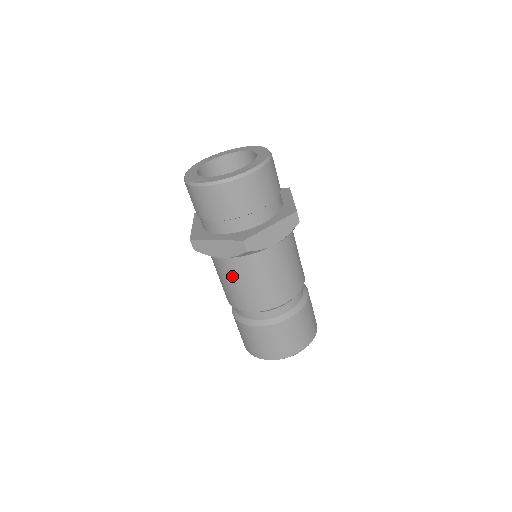
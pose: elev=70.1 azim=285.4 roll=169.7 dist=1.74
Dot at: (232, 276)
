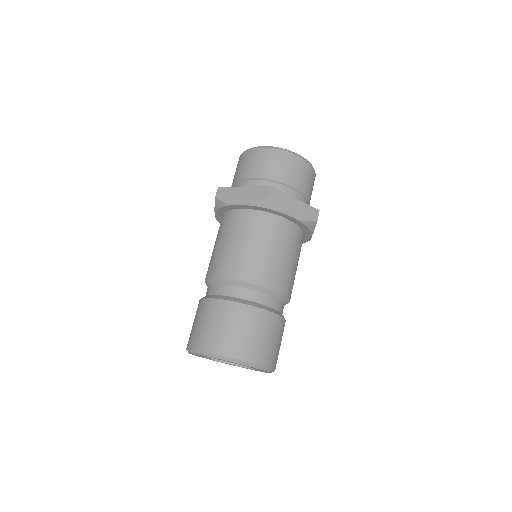
Dot at: (234, 234)
